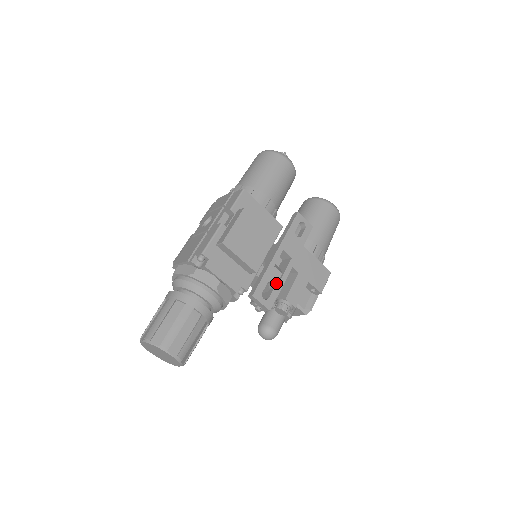
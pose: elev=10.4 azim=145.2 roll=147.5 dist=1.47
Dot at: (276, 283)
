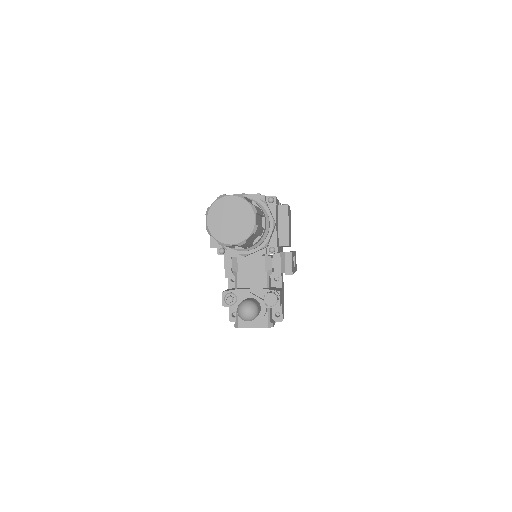
Dot at: (293, 266)
